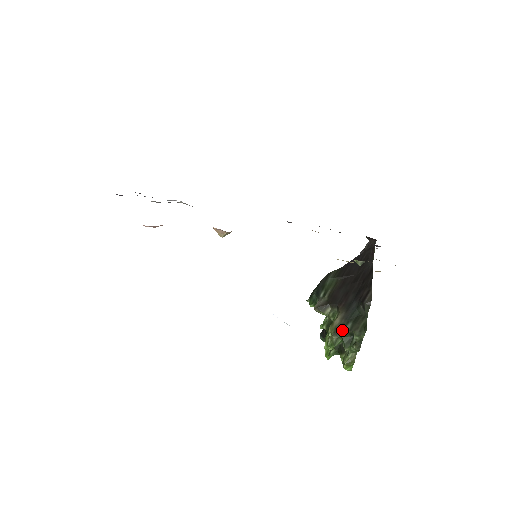
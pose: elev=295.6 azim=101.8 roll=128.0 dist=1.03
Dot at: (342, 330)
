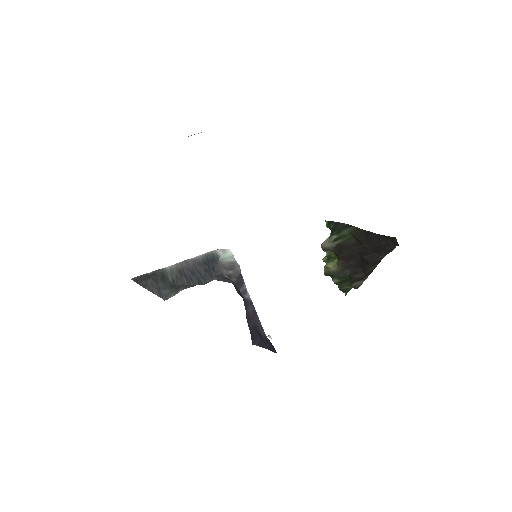
Dot at: (332, 277)
